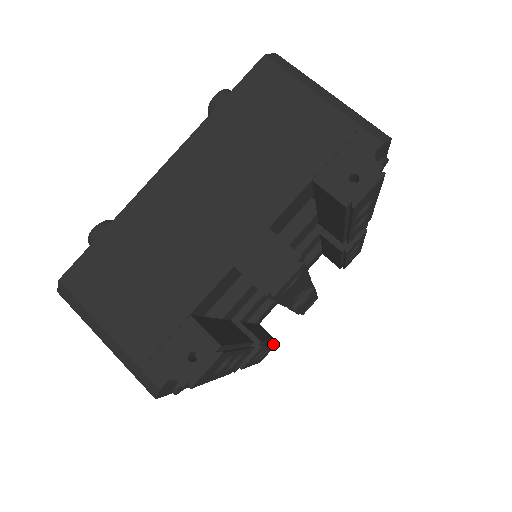
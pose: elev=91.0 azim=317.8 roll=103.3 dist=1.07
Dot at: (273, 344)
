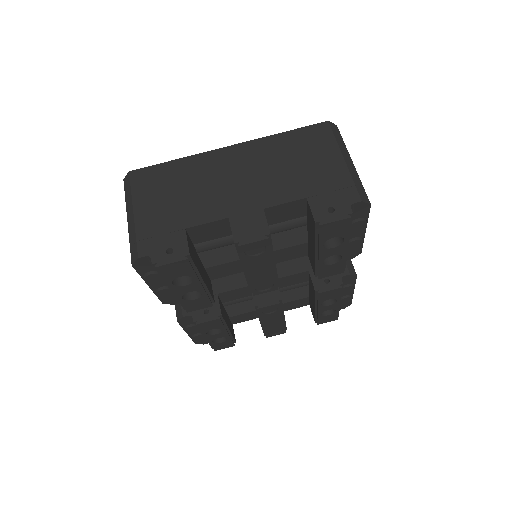
Dot at: occluded
